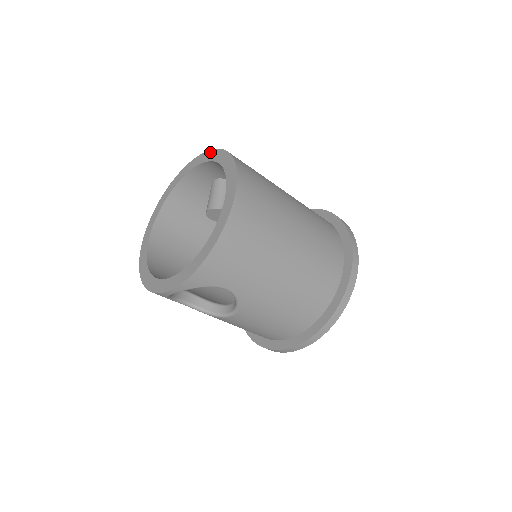
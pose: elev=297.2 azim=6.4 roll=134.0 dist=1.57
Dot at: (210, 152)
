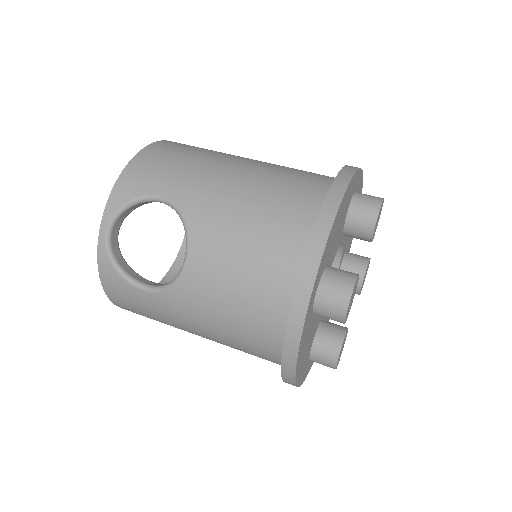
Dot at: occluded
